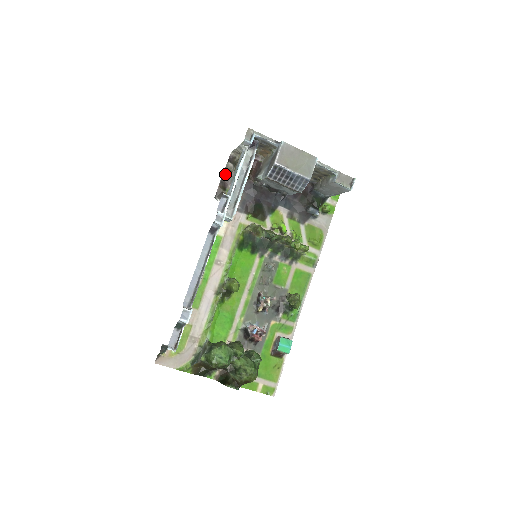
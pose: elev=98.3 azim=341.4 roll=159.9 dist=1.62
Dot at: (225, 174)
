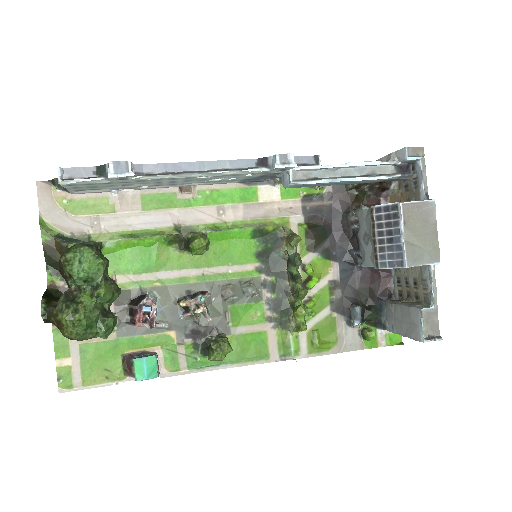
Dot at: occluded
